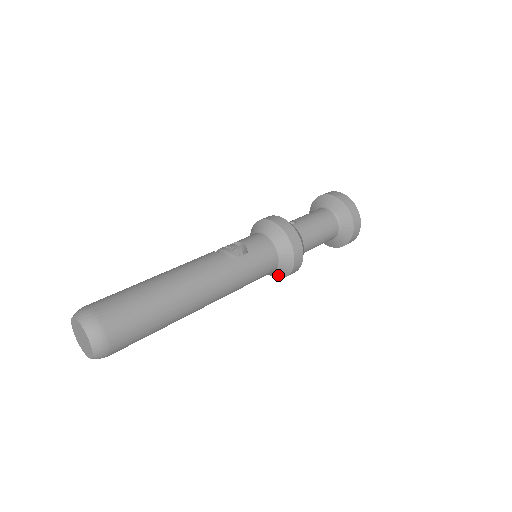
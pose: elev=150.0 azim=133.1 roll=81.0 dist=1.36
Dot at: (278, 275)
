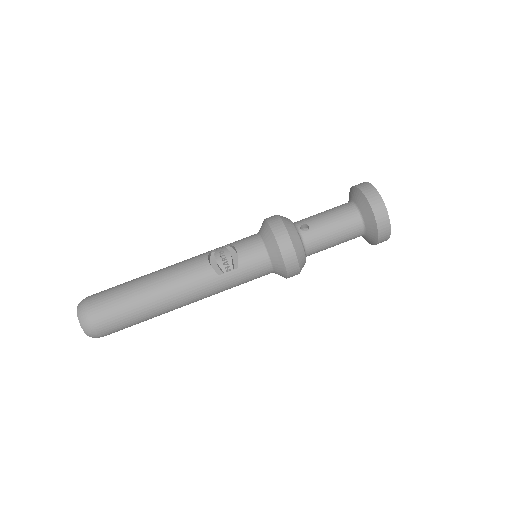
Dot at: occluded
